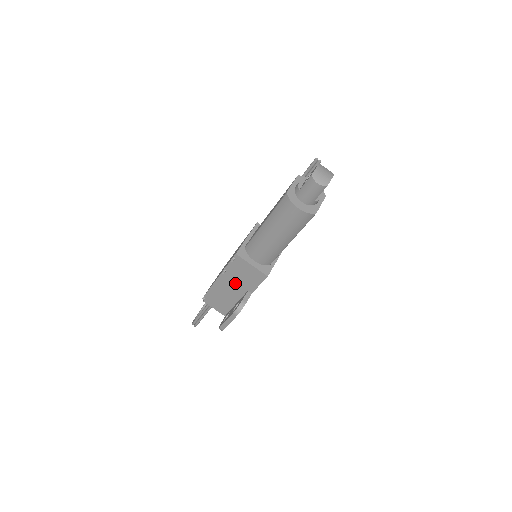
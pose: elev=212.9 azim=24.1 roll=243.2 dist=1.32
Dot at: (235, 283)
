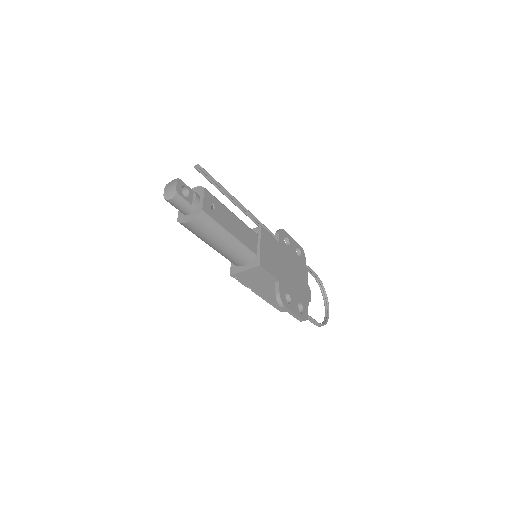
Dot at: (265, 287)
